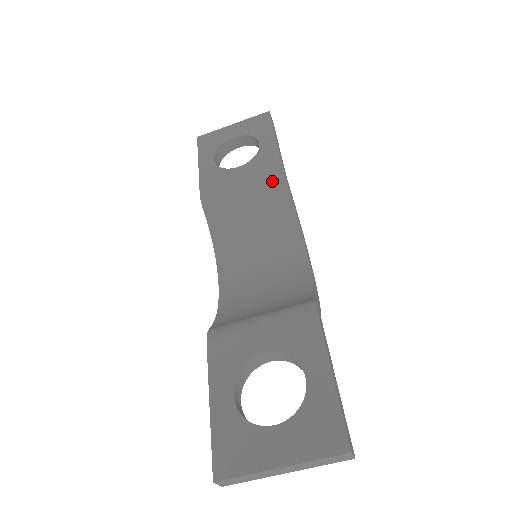
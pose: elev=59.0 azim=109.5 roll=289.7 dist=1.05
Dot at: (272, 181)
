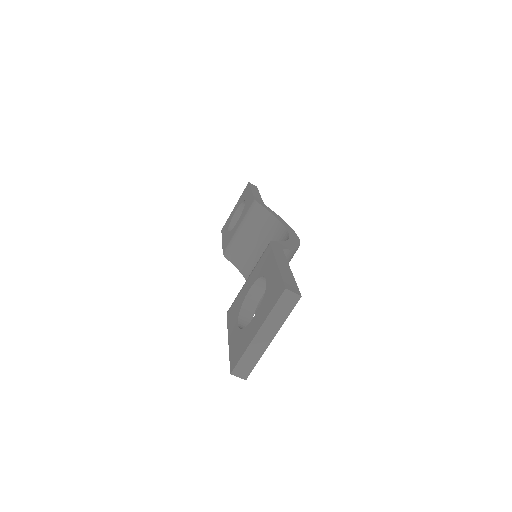
Dot at: (252, 211)
